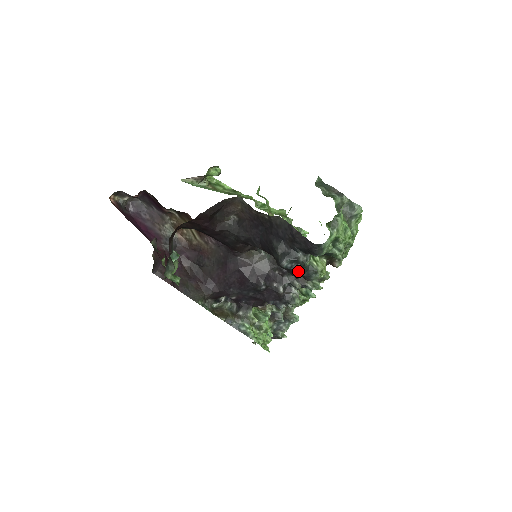
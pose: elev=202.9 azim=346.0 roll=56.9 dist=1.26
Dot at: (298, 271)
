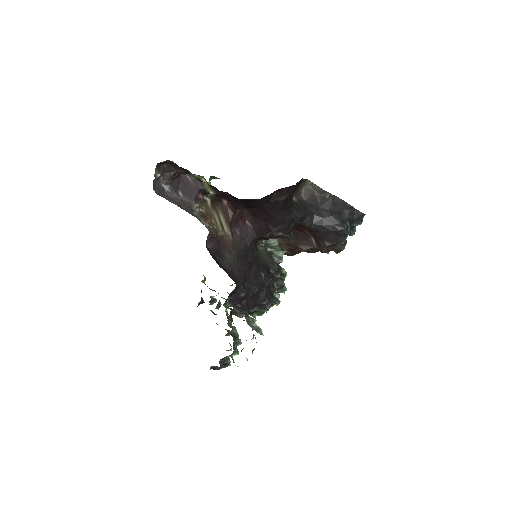
Dot at: (347, 236)
